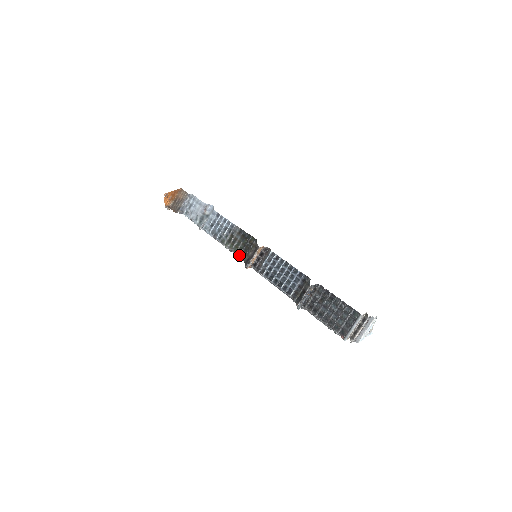
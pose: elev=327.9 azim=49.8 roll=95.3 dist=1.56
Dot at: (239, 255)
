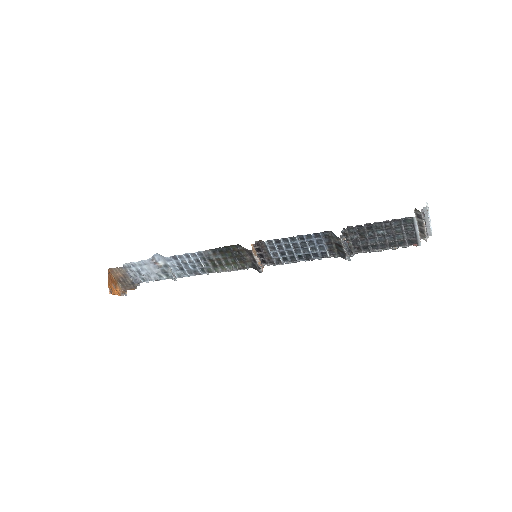
Dot at: (239, 268)
